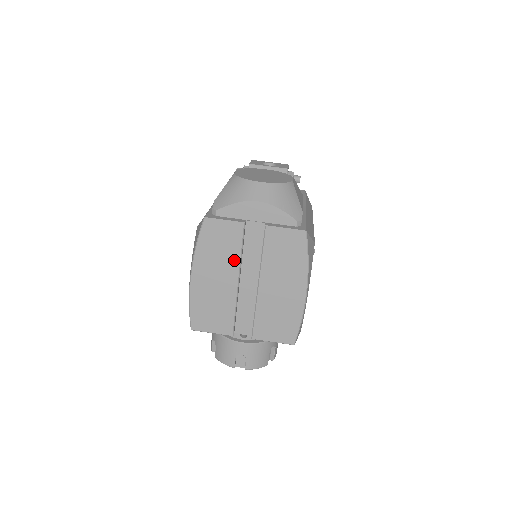
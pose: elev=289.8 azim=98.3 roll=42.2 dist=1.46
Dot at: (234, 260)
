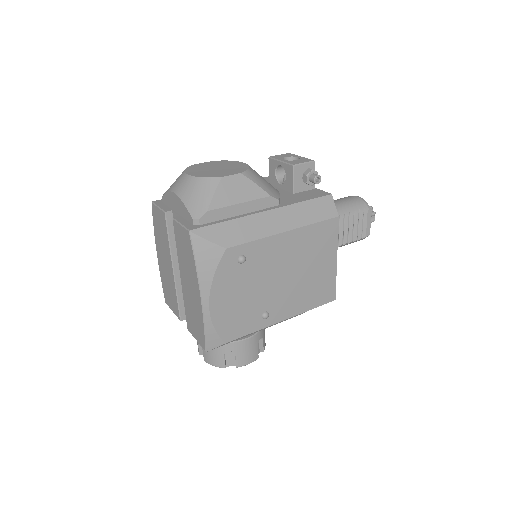
Dot at: (168, 247)
